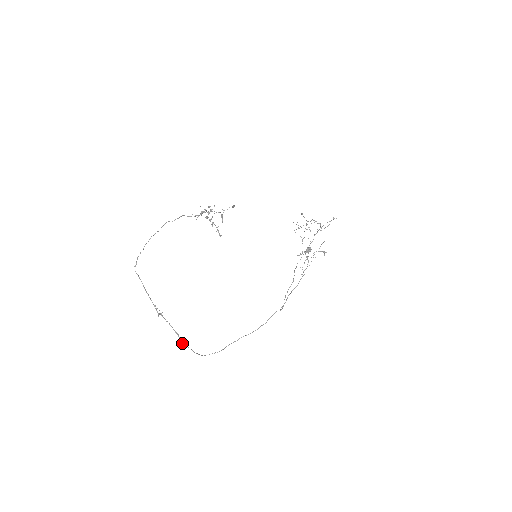
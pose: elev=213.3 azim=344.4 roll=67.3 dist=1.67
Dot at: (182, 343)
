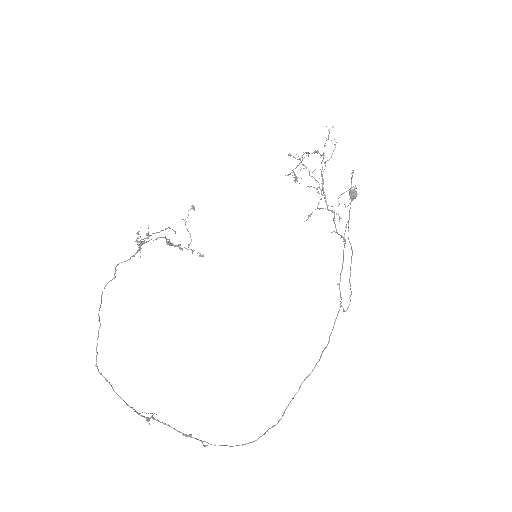
Dot at: occluded
